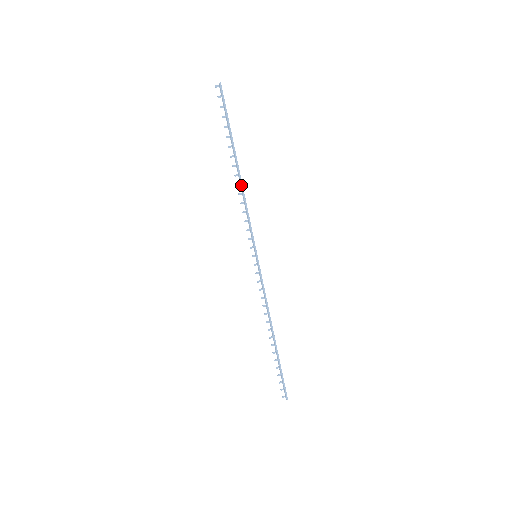
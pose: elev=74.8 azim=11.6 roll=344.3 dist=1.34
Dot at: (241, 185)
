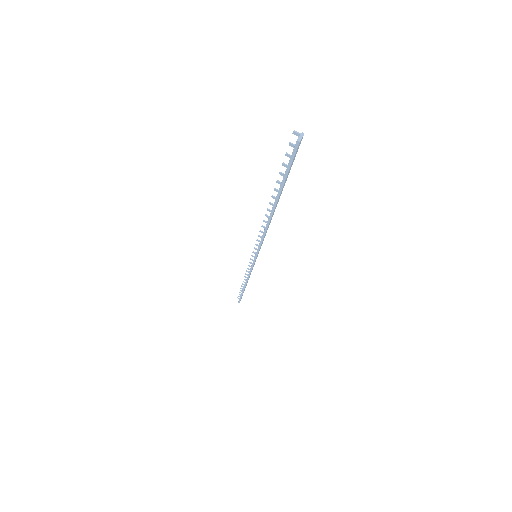
Dot at: (267, 223)
